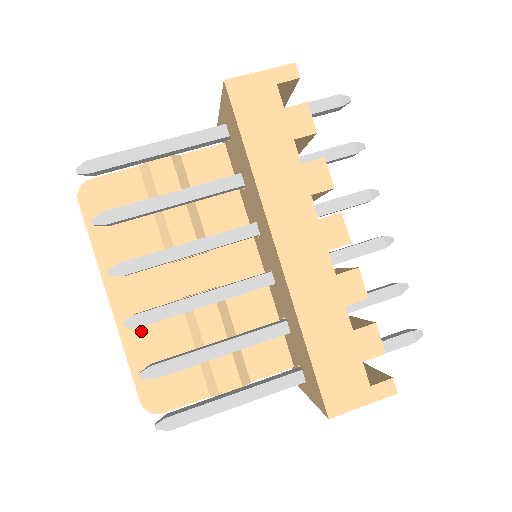
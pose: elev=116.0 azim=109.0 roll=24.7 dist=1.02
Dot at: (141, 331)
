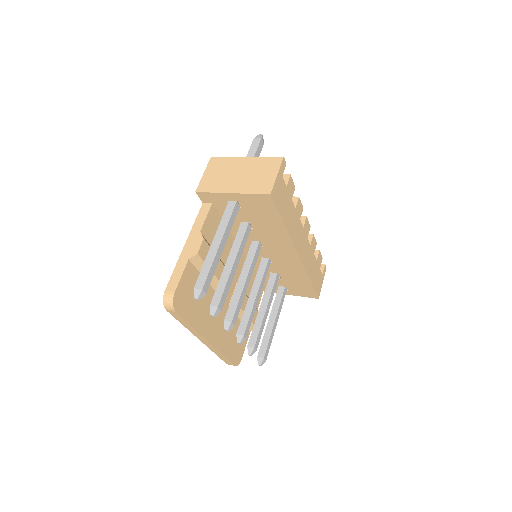
Dot at: (223, 338)
